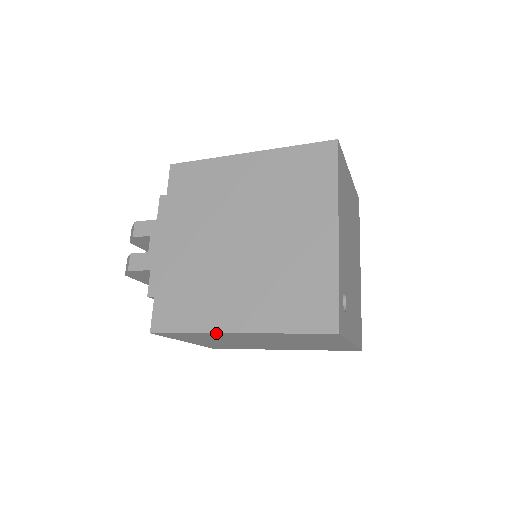
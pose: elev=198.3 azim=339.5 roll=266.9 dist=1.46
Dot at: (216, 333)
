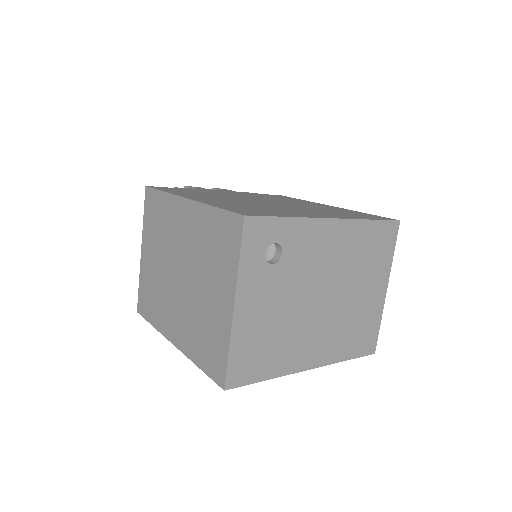
Dot at: (176, 196)
